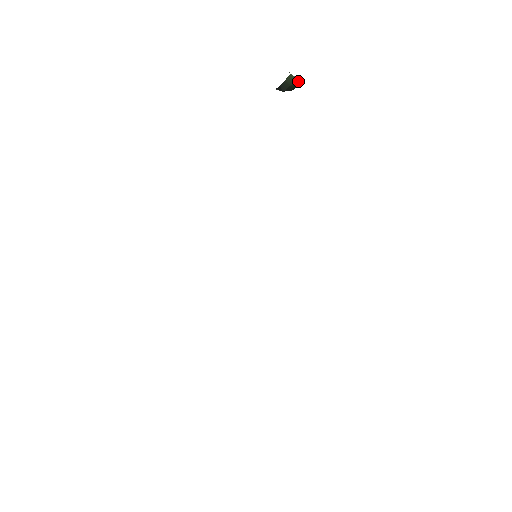
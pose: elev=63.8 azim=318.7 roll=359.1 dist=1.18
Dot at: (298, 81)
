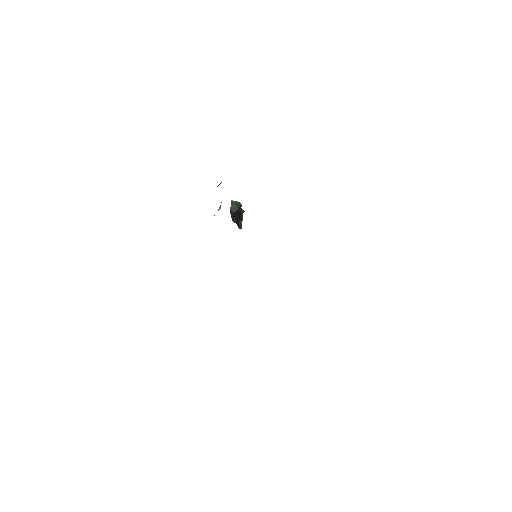
Dot at: (238, 202)
